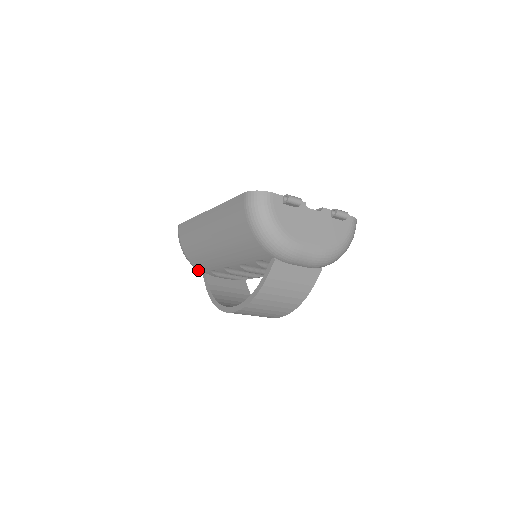
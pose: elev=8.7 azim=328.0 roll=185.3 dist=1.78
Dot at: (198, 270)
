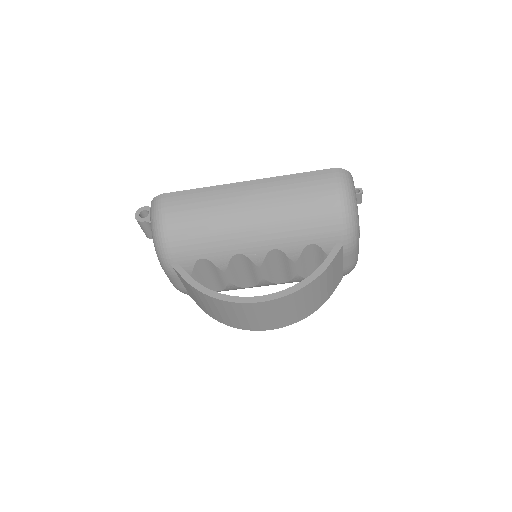
Dot at: (169, 258)
